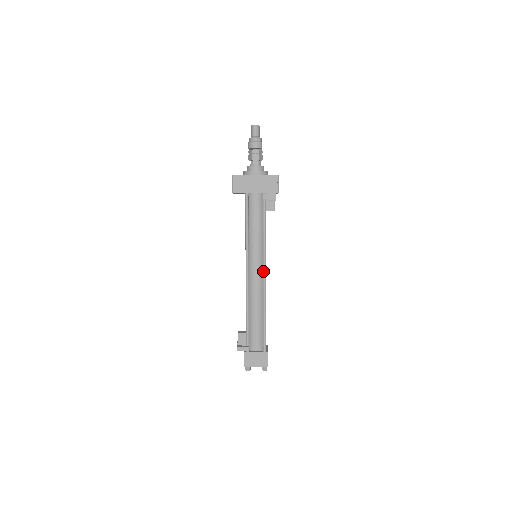
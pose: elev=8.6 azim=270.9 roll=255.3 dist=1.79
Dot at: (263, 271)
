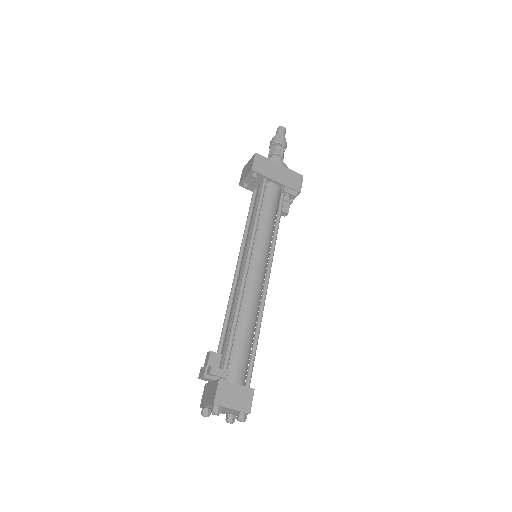
Dot at: (267, 271)
